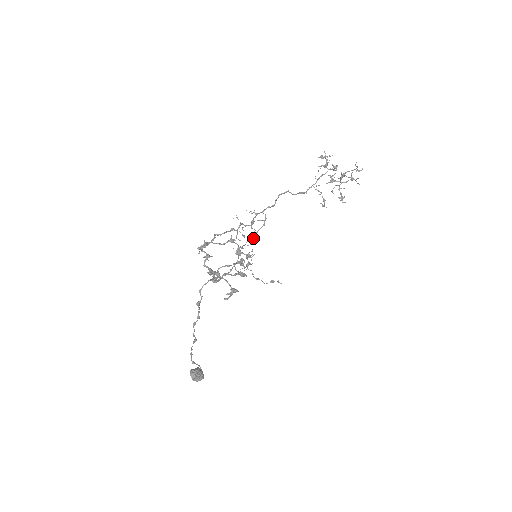
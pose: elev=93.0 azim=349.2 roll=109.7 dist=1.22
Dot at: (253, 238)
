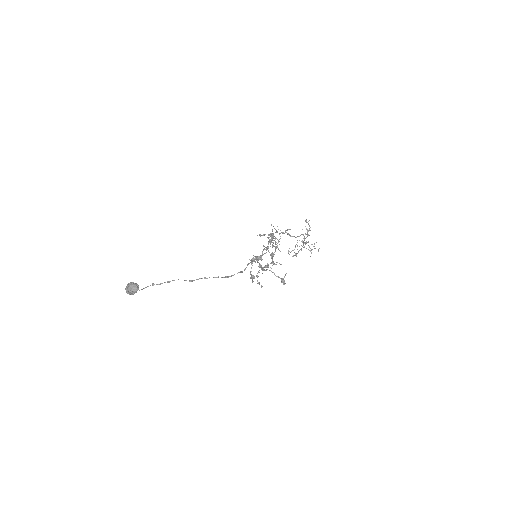
Dot at: occluded
